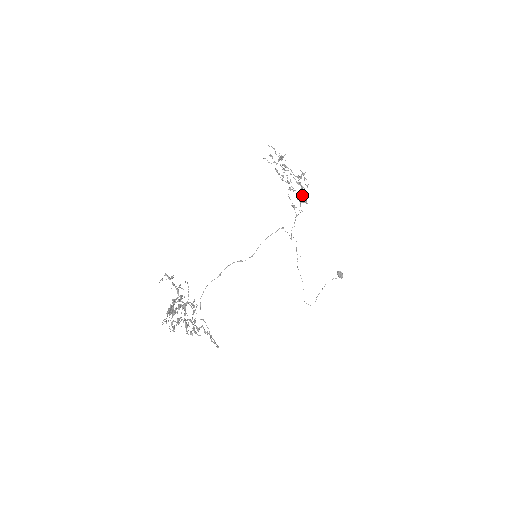
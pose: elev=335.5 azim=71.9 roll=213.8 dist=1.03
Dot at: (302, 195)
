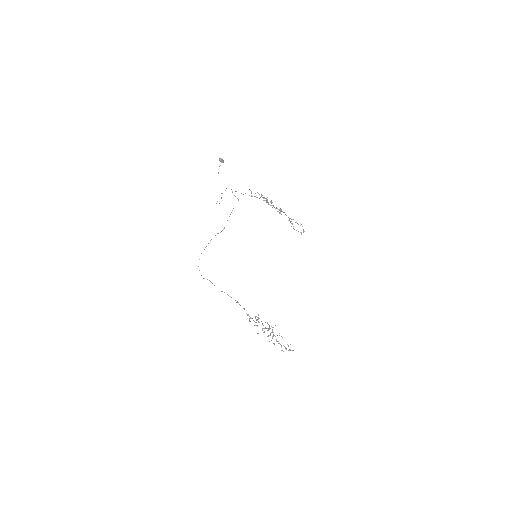
Dot at: (272, 202)
